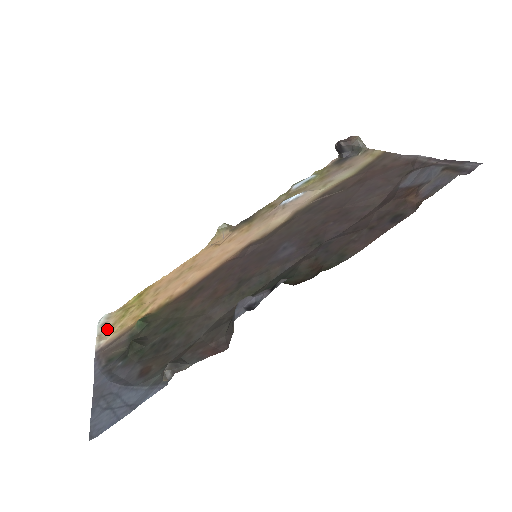
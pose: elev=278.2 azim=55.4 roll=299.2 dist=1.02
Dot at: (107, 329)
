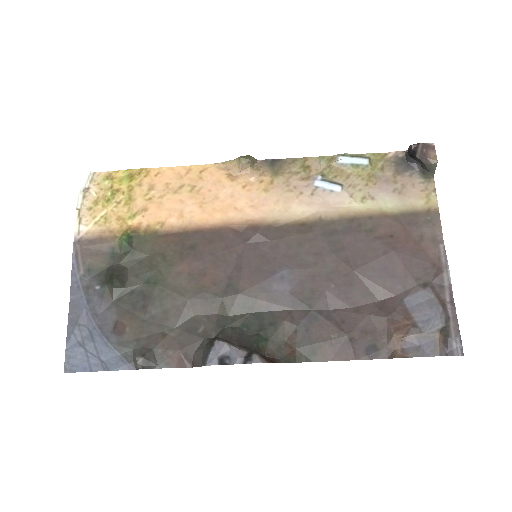
Dot at: (88, 204)
